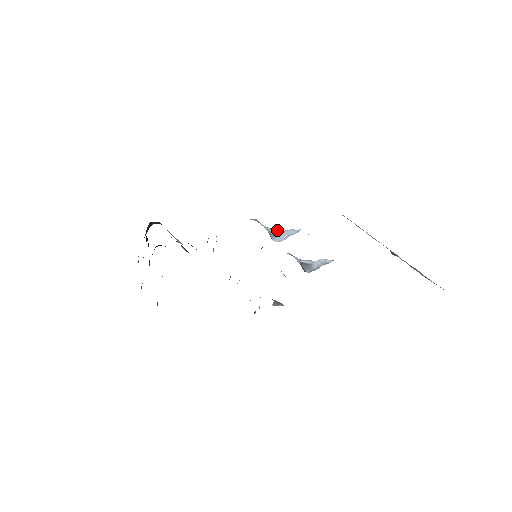
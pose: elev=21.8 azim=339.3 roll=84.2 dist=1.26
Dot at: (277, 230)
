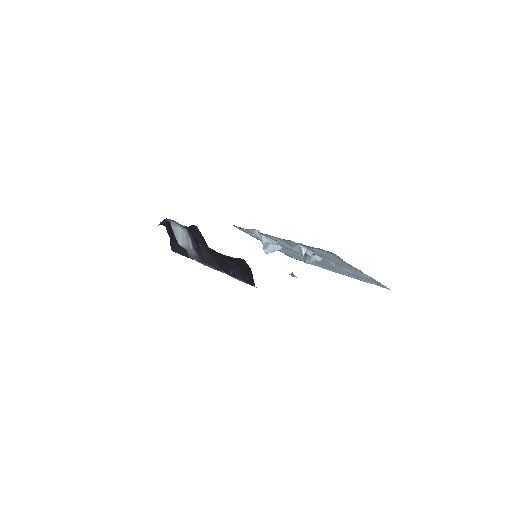
Dot at: (271, 242)
